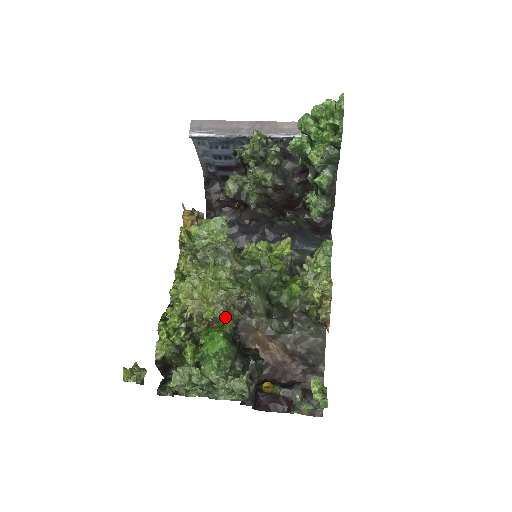
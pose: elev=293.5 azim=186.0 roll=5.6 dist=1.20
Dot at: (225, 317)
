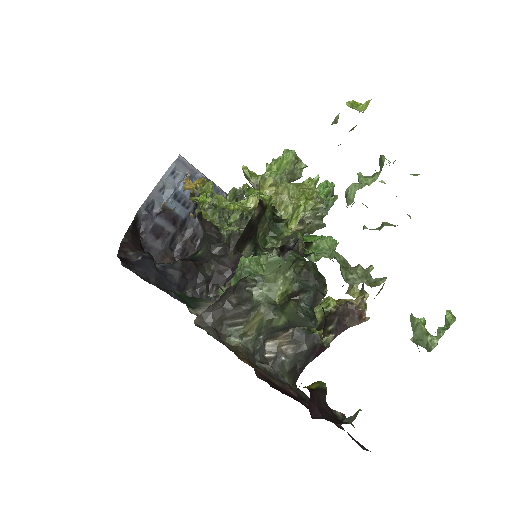
Dot at: occluded
